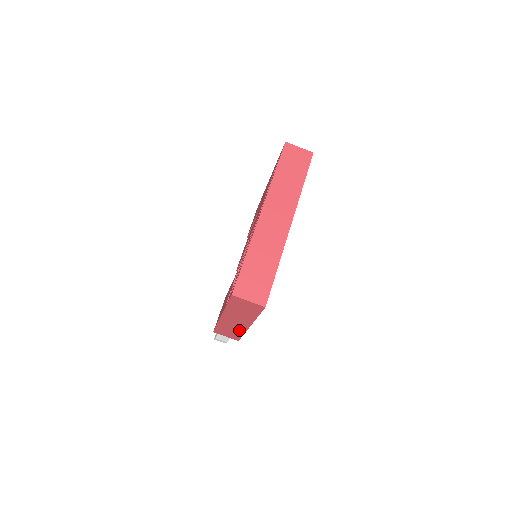
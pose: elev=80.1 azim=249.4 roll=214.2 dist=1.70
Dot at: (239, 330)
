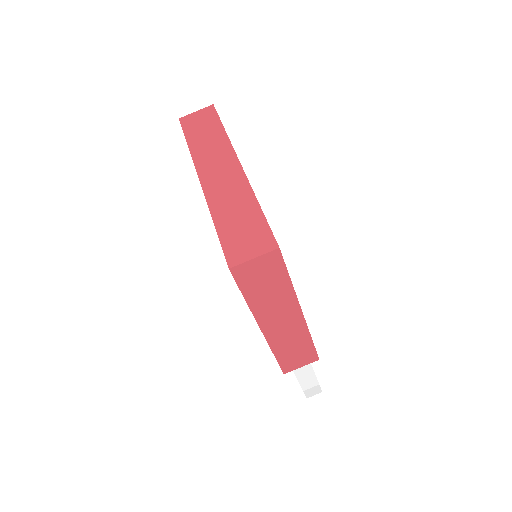
Dot at: (301, 336)
